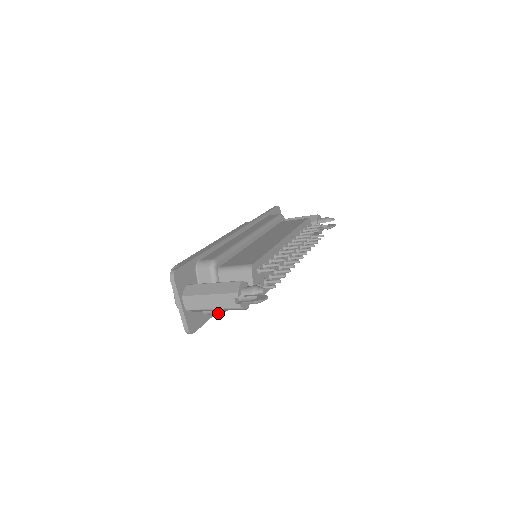
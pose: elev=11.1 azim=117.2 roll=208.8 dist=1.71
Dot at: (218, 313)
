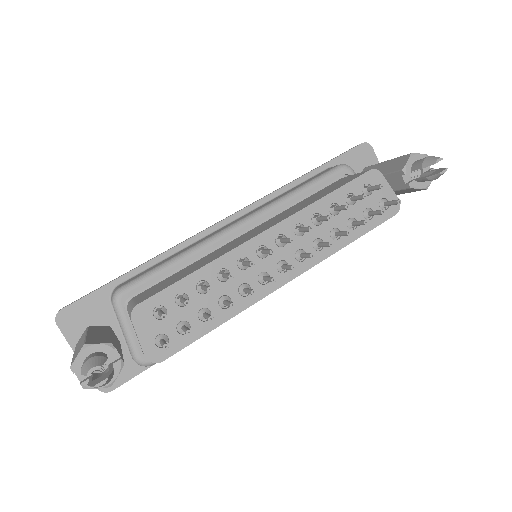
Dot at: (142, 365)
